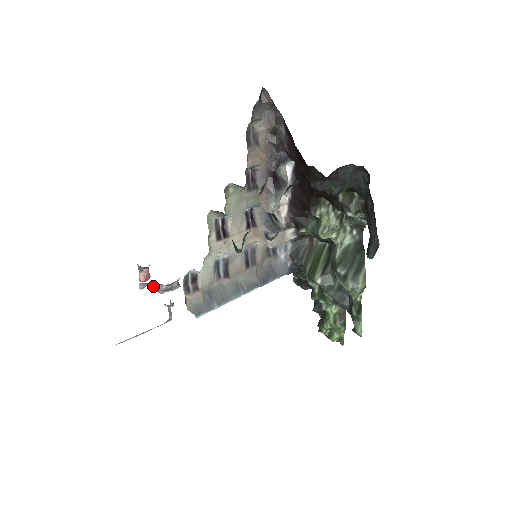
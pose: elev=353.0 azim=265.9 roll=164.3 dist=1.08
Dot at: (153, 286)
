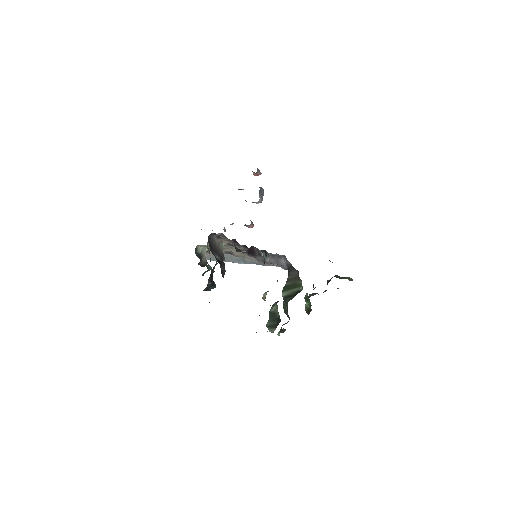
Dot at: occluded
